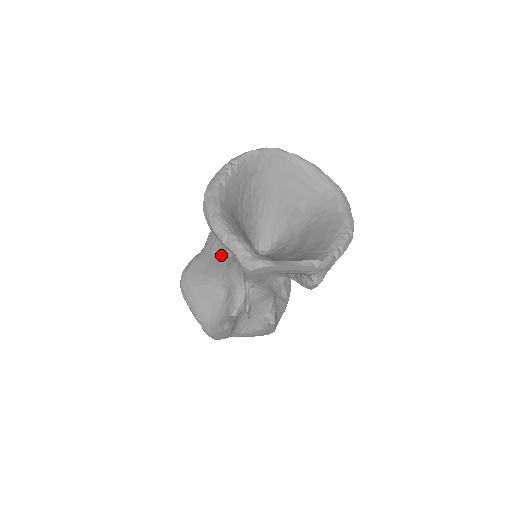
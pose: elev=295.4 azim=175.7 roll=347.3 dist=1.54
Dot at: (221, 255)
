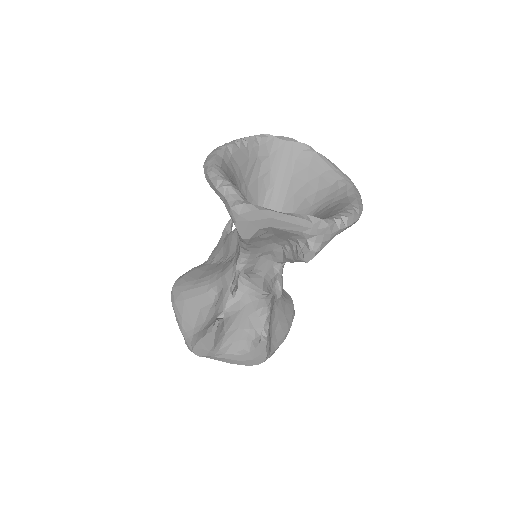
Dot at: (221, 262)
